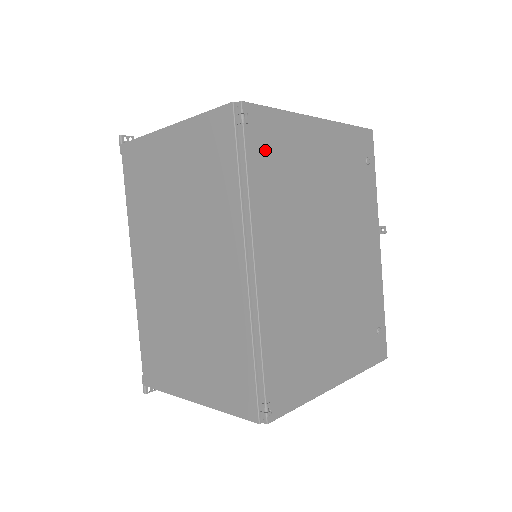
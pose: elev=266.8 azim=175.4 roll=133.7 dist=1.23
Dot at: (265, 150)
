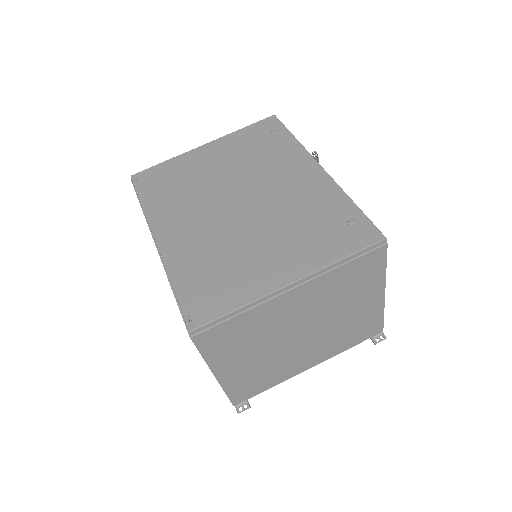
Dot at: (154, 184)
